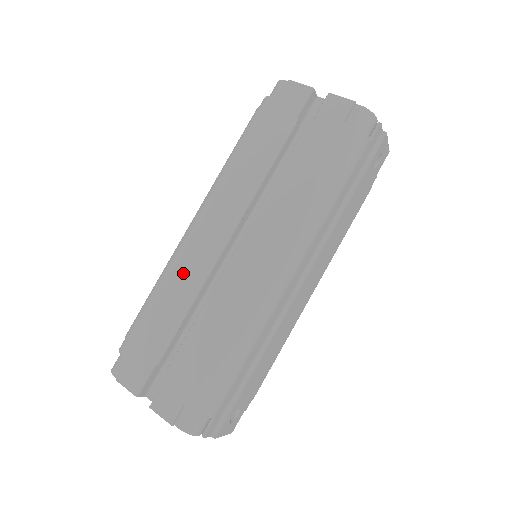
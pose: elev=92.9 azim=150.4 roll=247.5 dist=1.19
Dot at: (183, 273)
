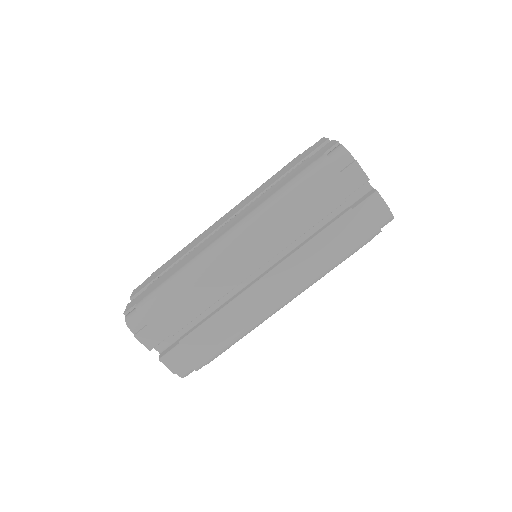
Dot at: (212, 280)
